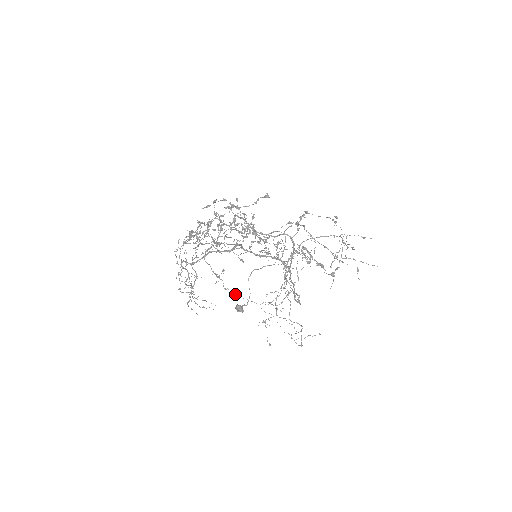
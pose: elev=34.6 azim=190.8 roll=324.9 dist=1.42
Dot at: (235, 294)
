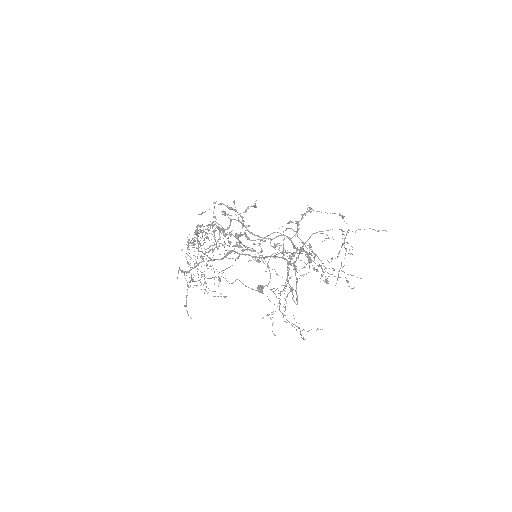
Dot at: (245, 285)
